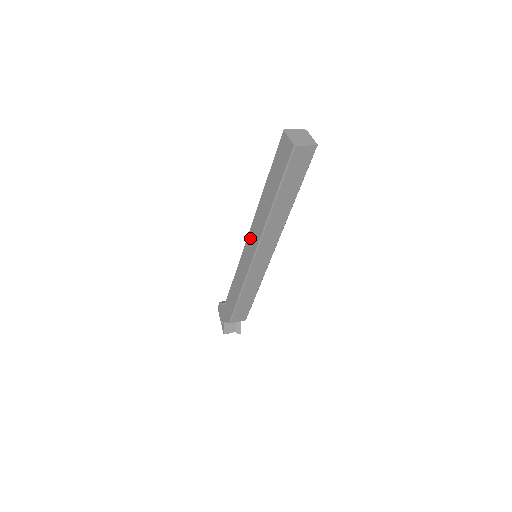
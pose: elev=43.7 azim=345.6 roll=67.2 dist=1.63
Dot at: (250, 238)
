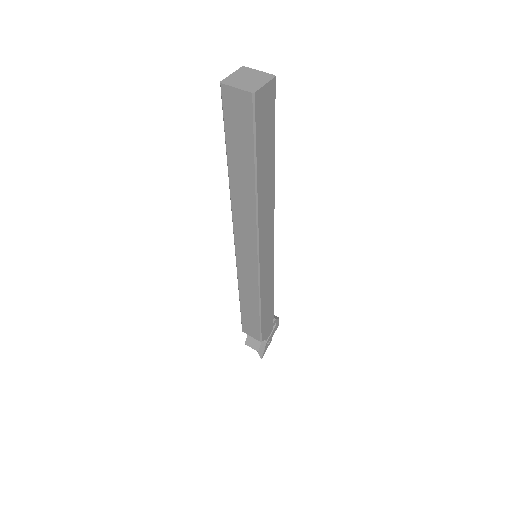
Dot at: occluded
